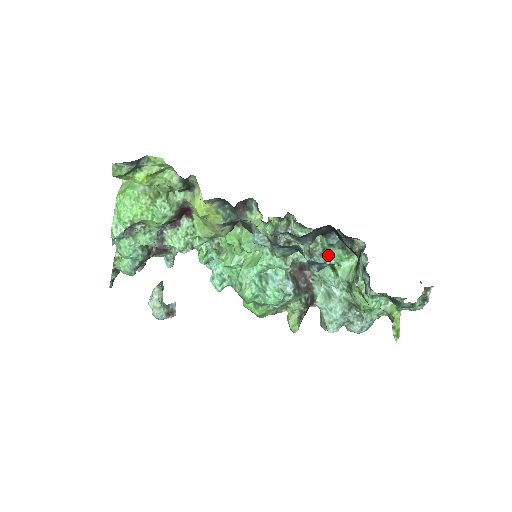
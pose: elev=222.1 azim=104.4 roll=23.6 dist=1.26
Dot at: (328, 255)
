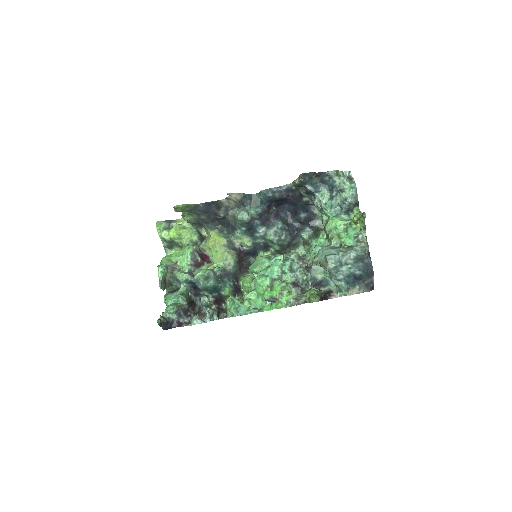
Dot at: occluded
